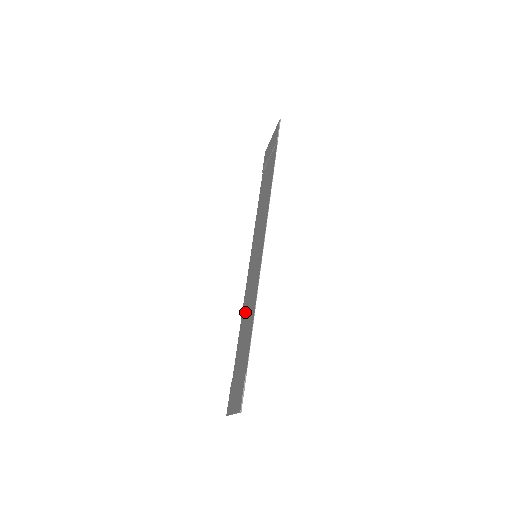
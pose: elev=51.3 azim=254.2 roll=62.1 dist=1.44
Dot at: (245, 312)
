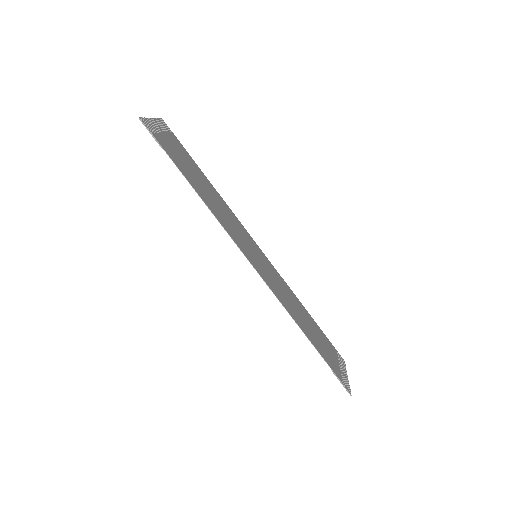
Dot at: (291, 298)
